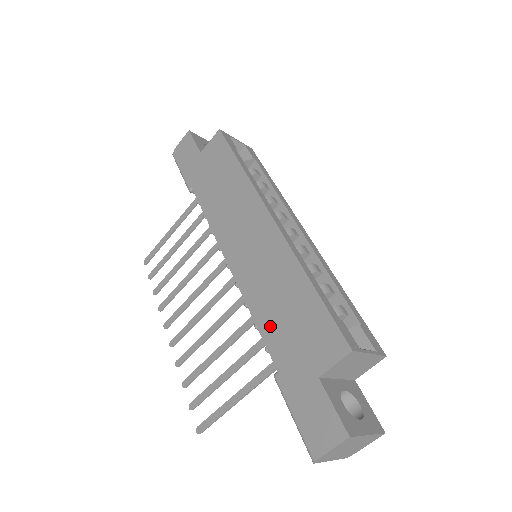
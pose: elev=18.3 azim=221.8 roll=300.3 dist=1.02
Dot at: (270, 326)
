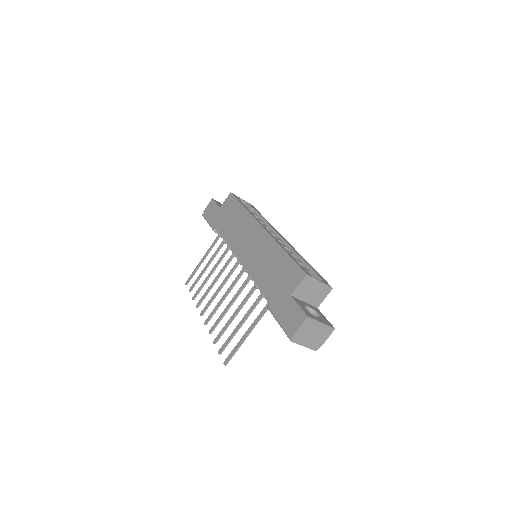
Dot at: (264, 282)
